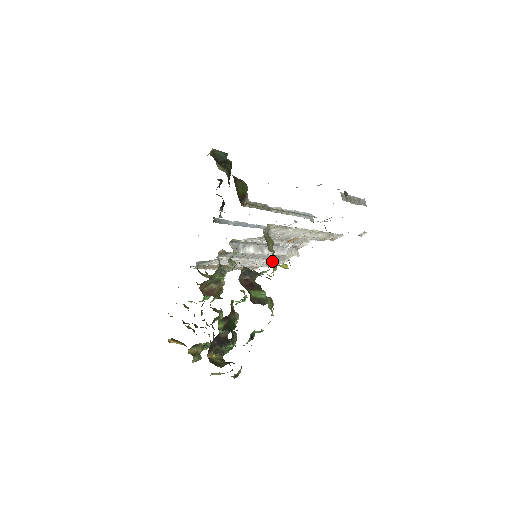
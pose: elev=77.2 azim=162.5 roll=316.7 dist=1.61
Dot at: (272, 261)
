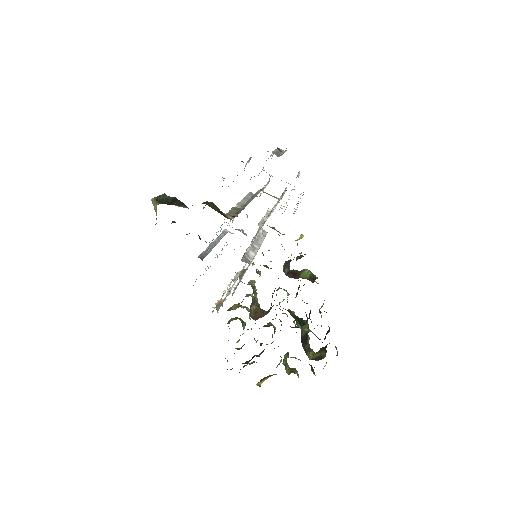
Dot at: (256, 254)
